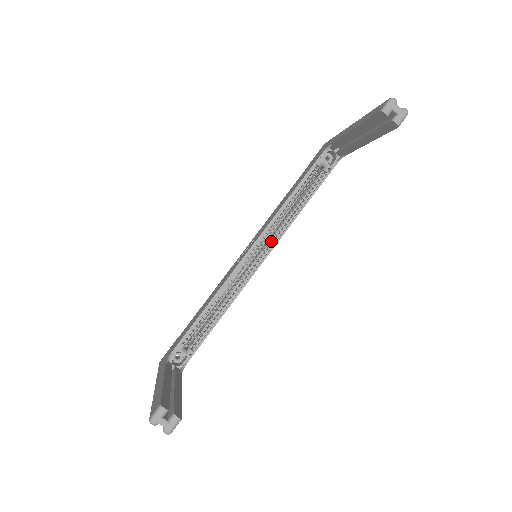
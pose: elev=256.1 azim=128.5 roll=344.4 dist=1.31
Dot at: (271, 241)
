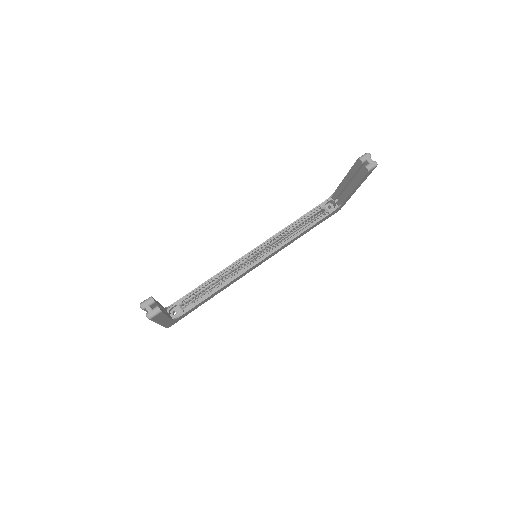
Dot at: (270, 249)
